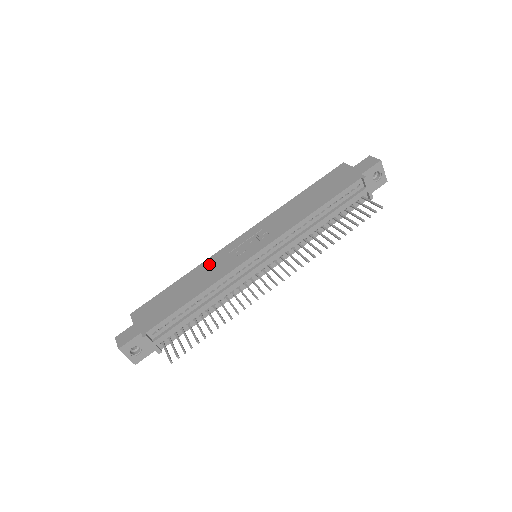
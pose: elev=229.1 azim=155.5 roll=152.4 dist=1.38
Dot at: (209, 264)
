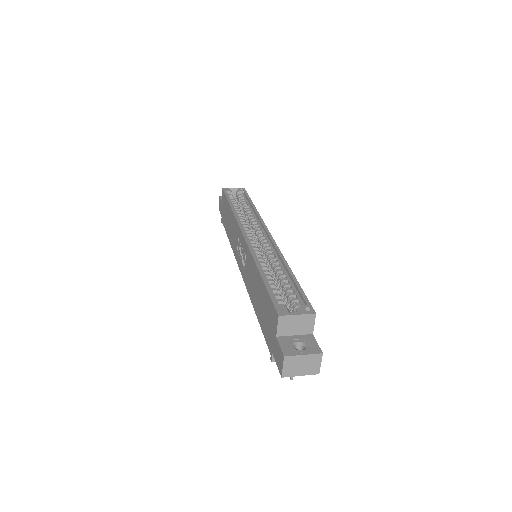
Dot at: (234, 225)
